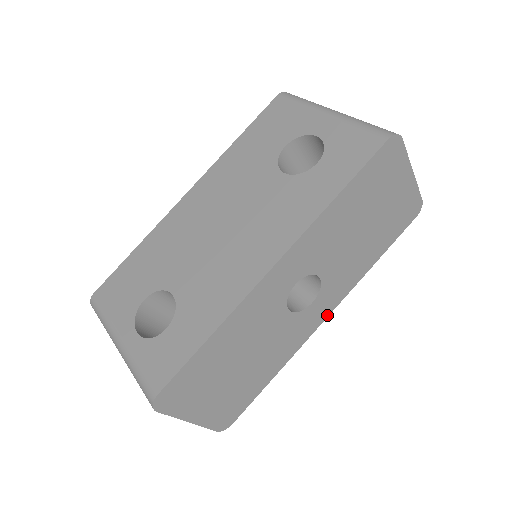
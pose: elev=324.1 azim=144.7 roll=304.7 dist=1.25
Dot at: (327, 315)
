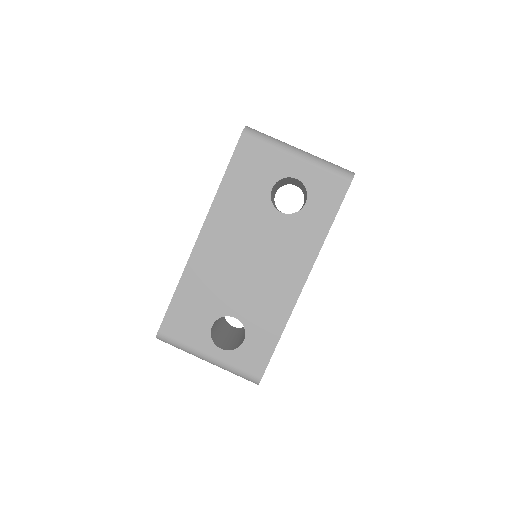
Dot at: occluded
